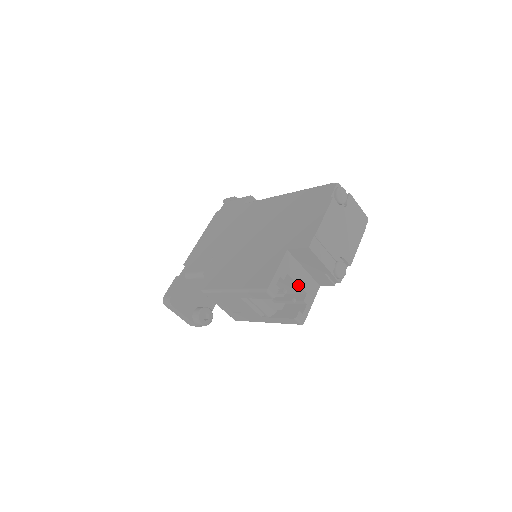
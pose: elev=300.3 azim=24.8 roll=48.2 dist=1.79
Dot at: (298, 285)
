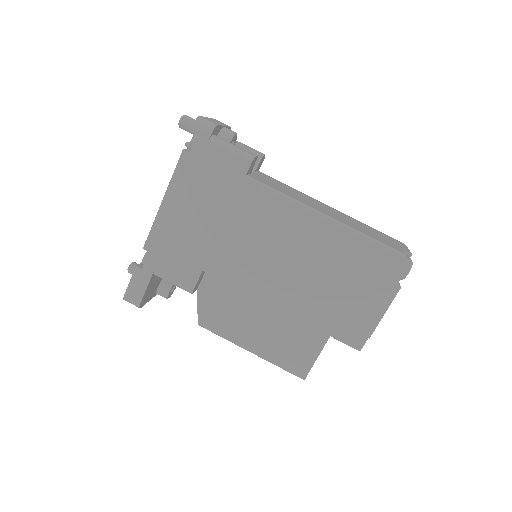
Dot at: occluded
